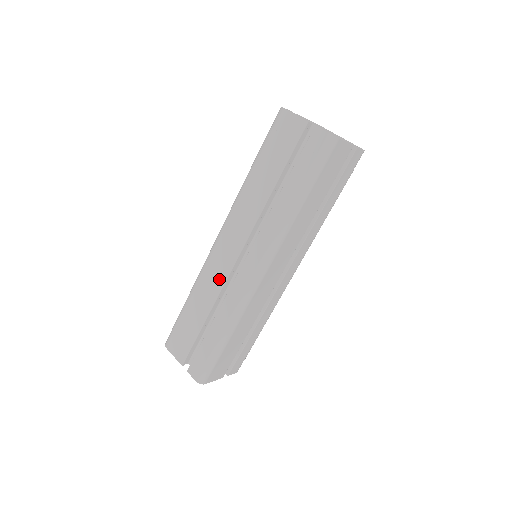
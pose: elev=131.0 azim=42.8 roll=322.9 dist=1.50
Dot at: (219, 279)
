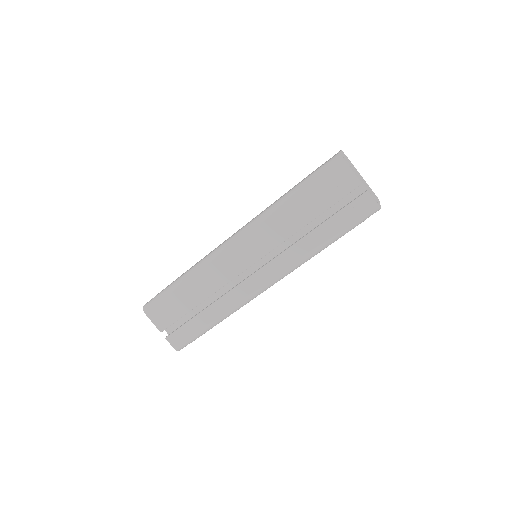
Dot at: (225, 276)
